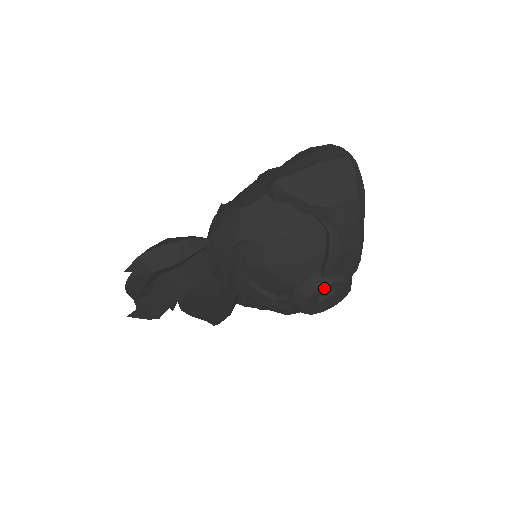
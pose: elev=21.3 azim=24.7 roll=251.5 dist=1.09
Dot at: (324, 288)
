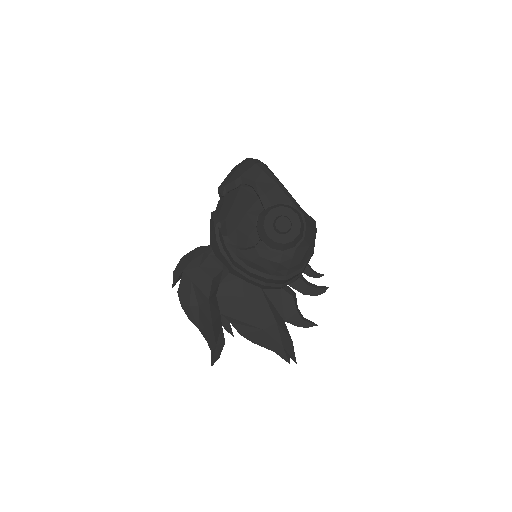
Dot at: (269, 214)
